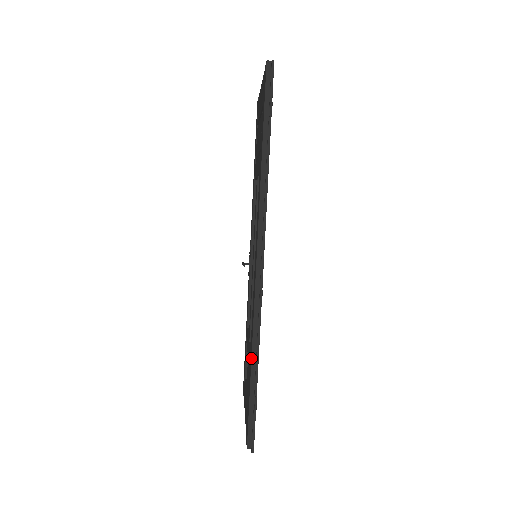
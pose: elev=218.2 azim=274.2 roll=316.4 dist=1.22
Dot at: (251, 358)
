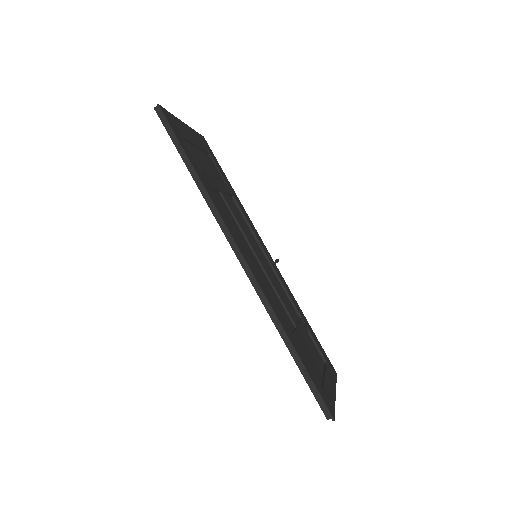
Dot at: occluded
